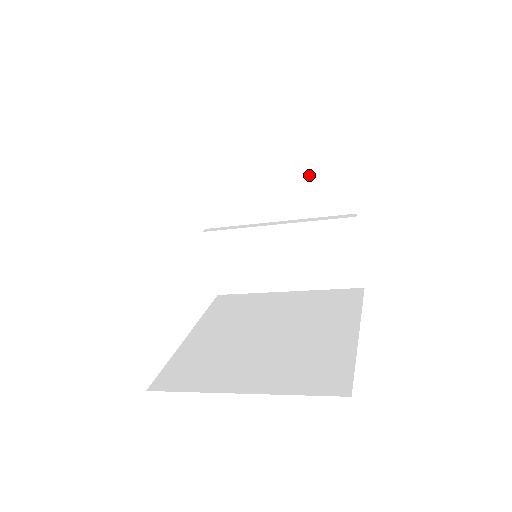
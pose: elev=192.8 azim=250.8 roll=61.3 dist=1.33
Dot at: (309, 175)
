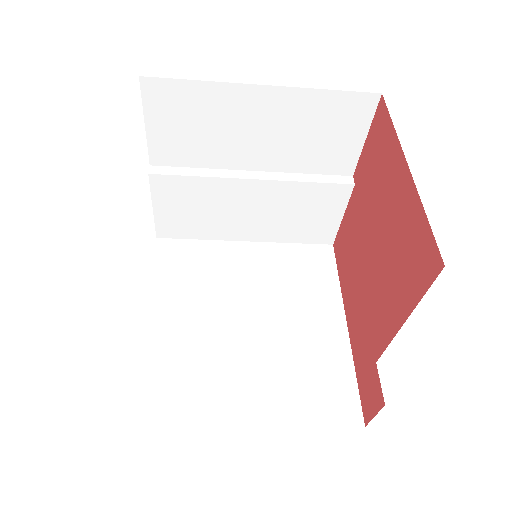
Dot at: (314, 128)
